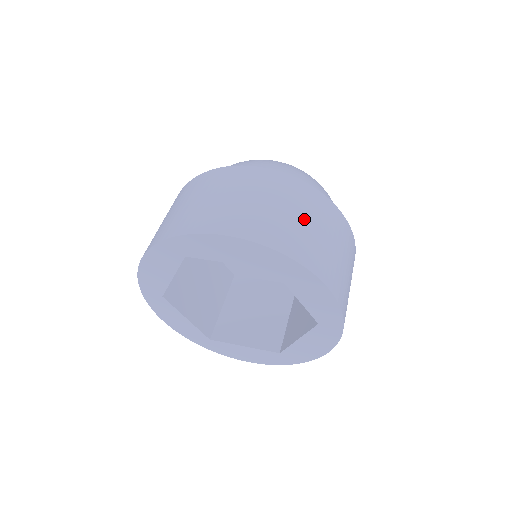
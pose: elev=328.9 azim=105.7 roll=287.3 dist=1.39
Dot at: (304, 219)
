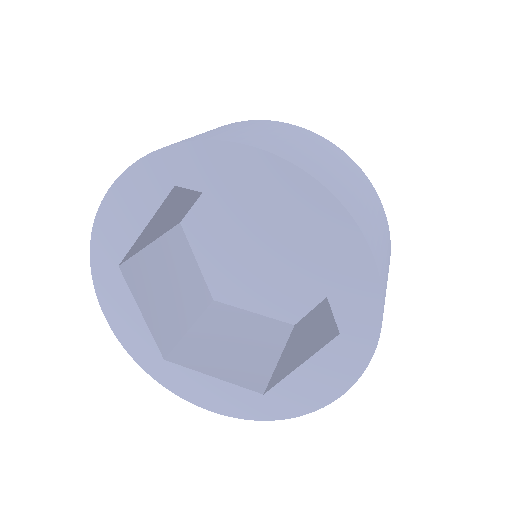
Dot at: (346, 176)
